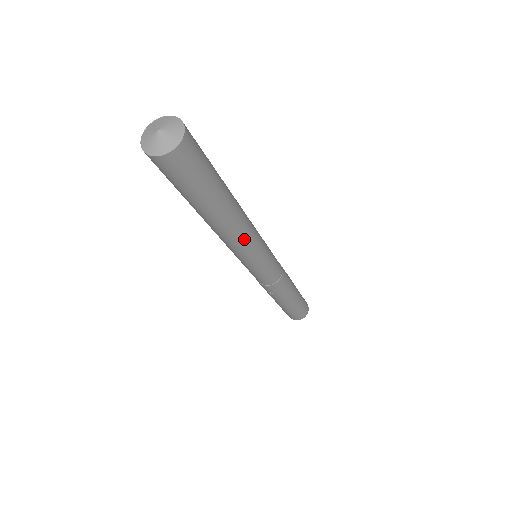
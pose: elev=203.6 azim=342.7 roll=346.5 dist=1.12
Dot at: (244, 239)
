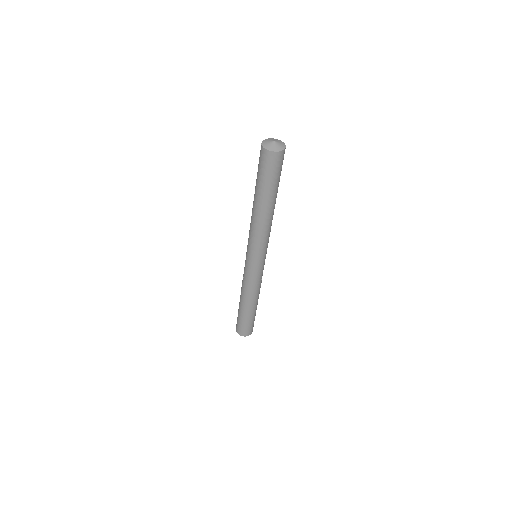
Dot at: (270, 229)
